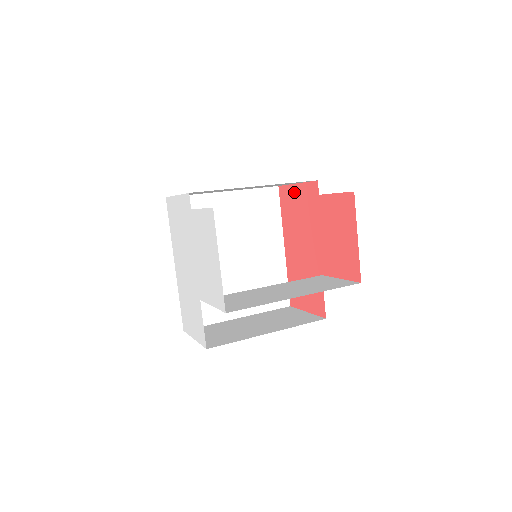
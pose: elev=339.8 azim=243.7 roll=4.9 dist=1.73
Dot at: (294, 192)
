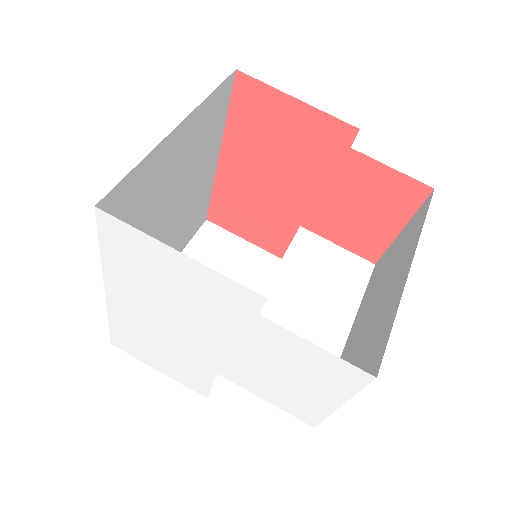
Dot at: (283, 107)
